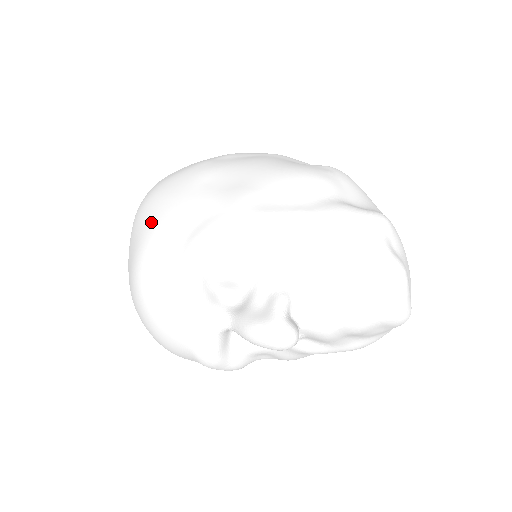
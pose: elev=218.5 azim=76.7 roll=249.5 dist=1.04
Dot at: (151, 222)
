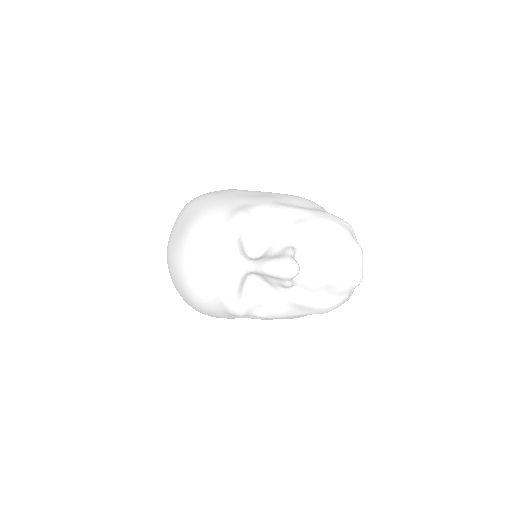
Dot at: (204, 205)
